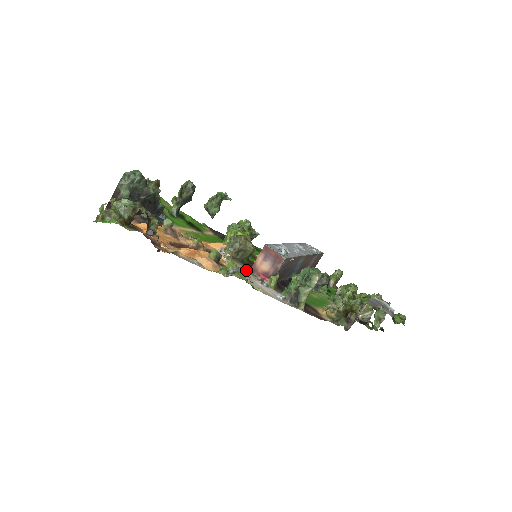
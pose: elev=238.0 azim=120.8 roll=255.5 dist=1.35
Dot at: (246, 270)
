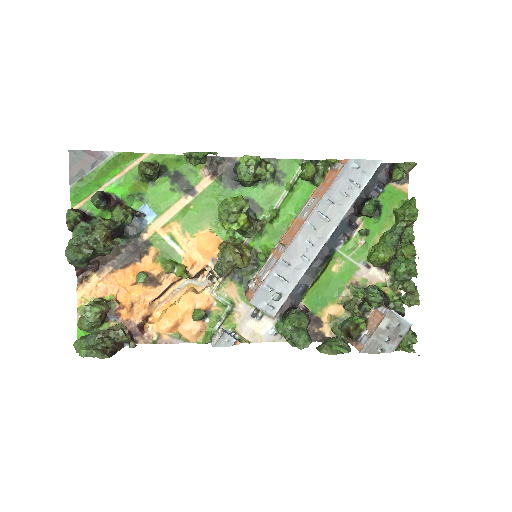
Dot at: (240, 296)
